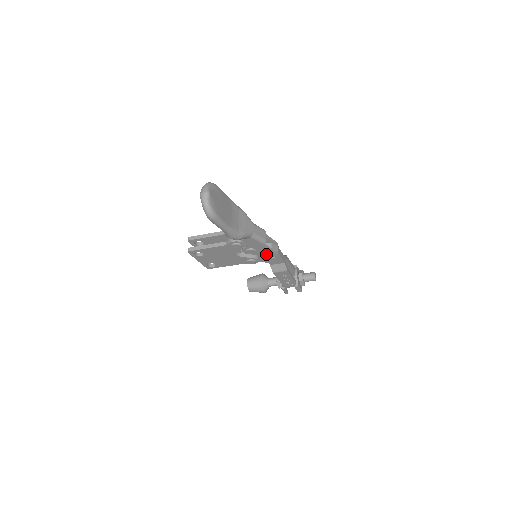
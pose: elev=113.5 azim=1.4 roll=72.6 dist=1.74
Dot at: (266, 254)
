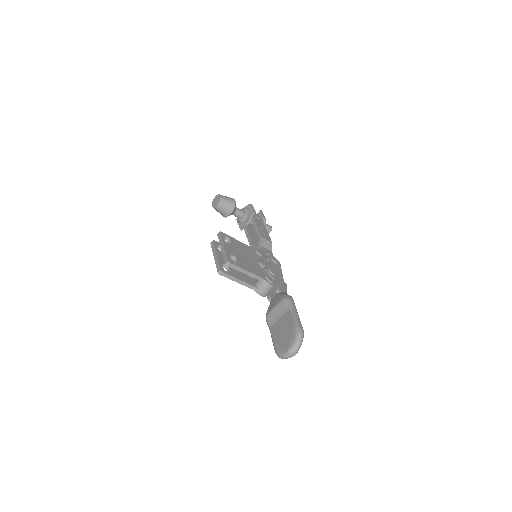
Dot at: occluded
